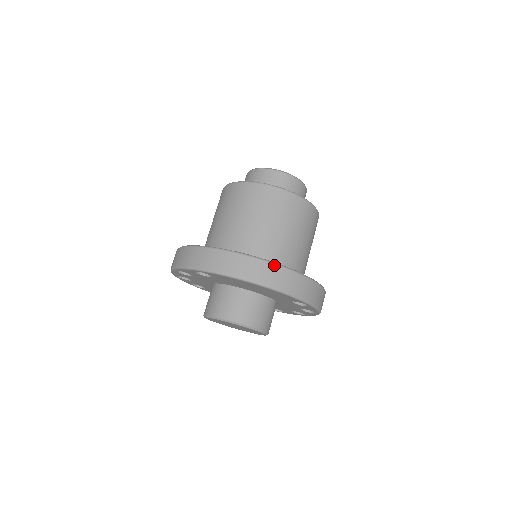
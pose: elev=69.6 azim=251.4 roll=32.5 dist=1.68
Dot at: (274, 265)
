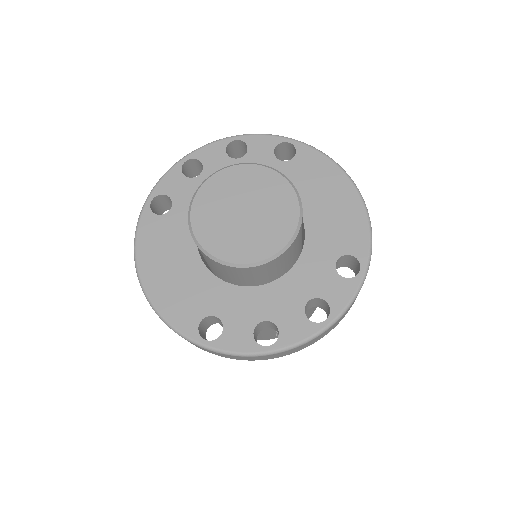
Dot at: occluded
